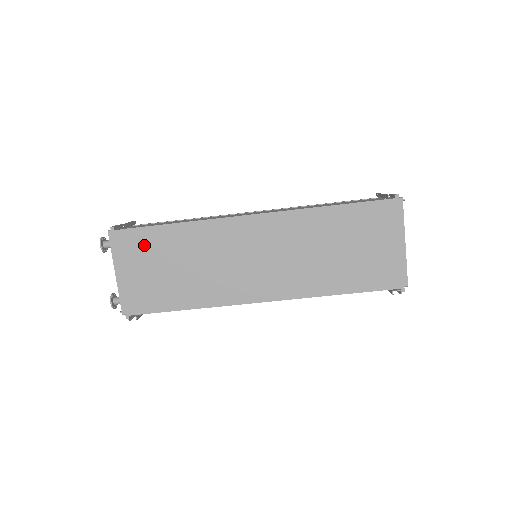
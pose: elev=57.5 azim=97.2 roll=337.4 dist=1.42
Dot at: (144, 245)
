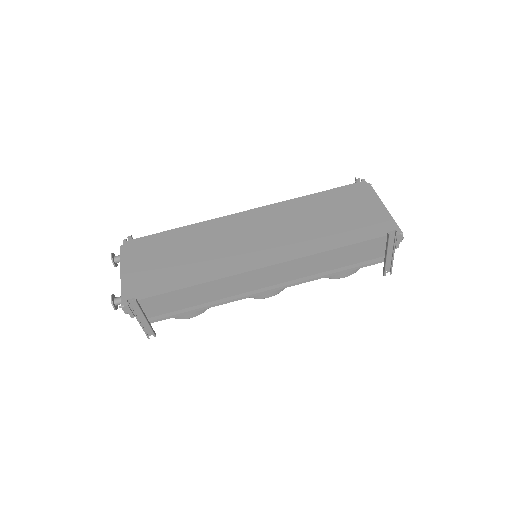
Dot at: (151, 246)
